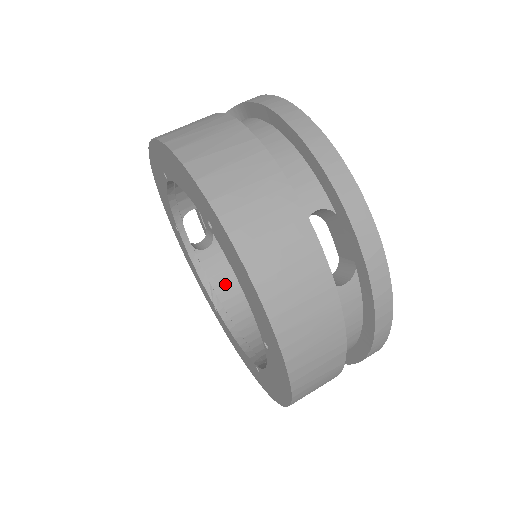
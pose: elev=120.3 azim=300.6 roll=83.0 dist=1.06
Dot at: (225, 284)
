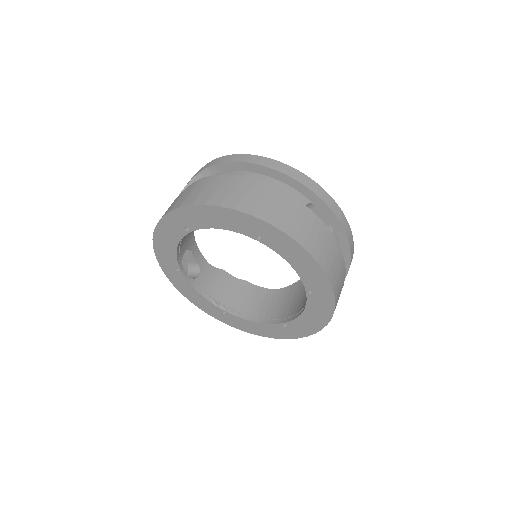
Dot at: (221, 293)
